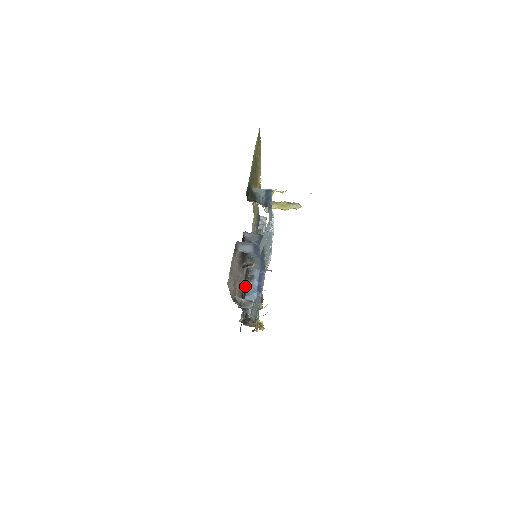
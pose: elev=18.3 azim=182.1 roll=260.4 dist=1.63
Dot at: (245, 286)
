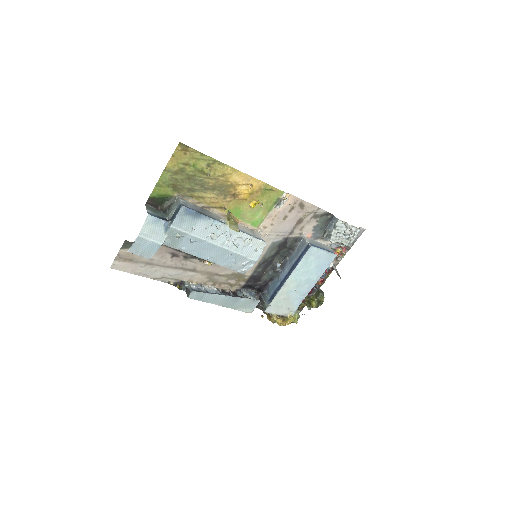
Dot at: (263, 277)
